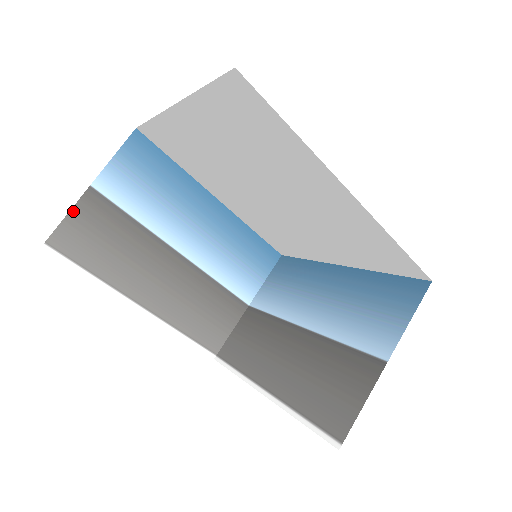
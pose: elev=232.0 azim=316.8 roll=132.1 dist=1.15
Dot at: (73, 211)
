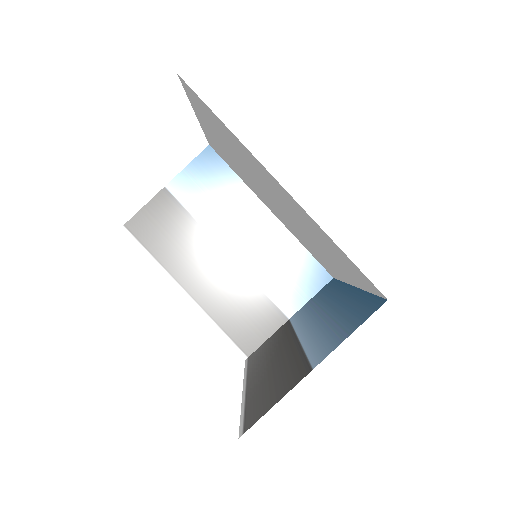
Dot at: (148, 205)
